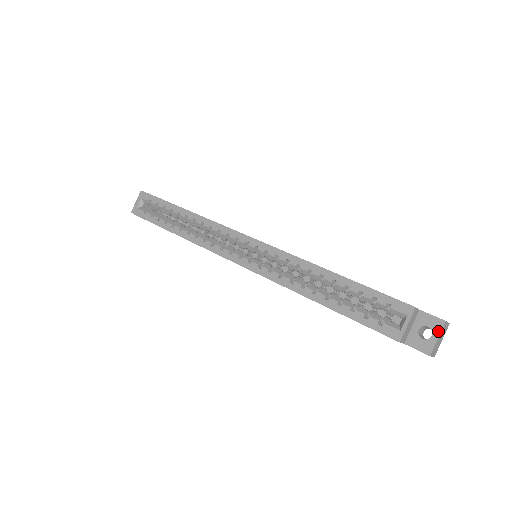
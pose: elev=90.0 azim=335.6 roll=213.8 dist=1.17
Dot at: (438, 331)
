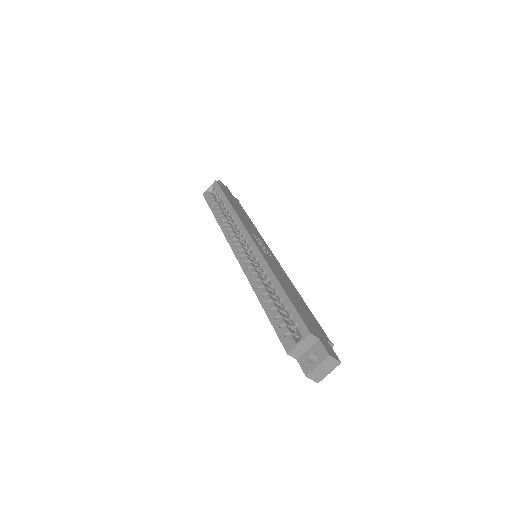
Dot at: (321, 360)
